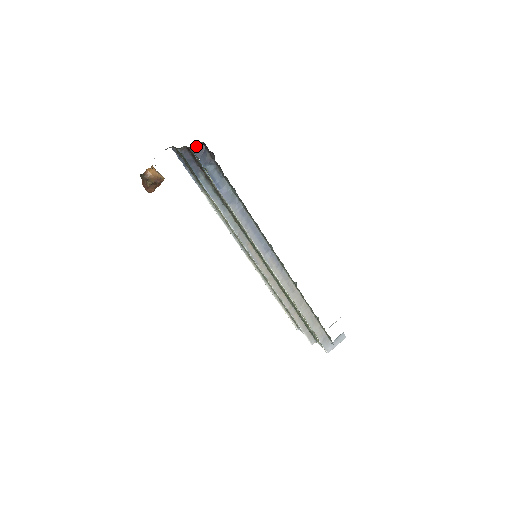
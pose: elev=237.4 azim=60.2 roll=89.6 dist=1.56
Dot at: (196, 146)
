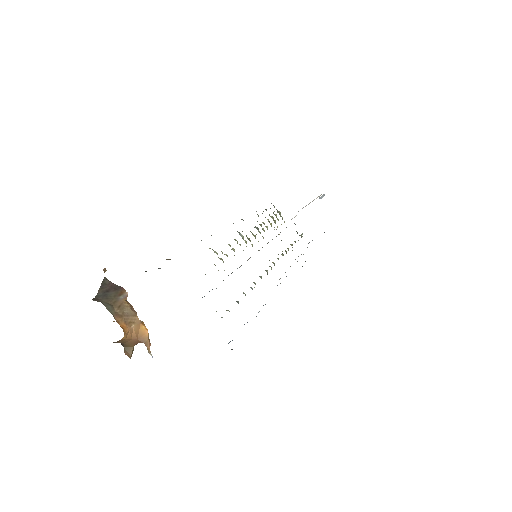
Dot at: occluded
